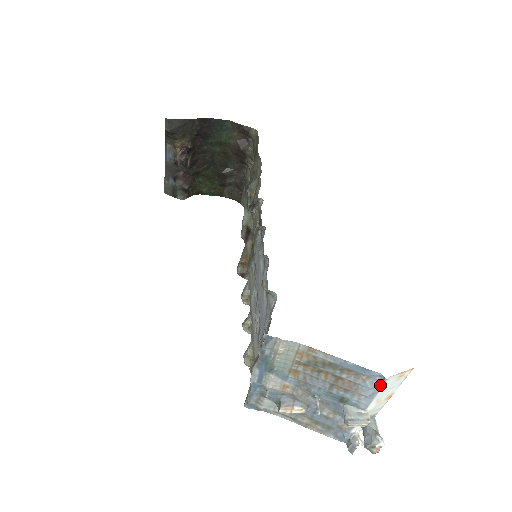
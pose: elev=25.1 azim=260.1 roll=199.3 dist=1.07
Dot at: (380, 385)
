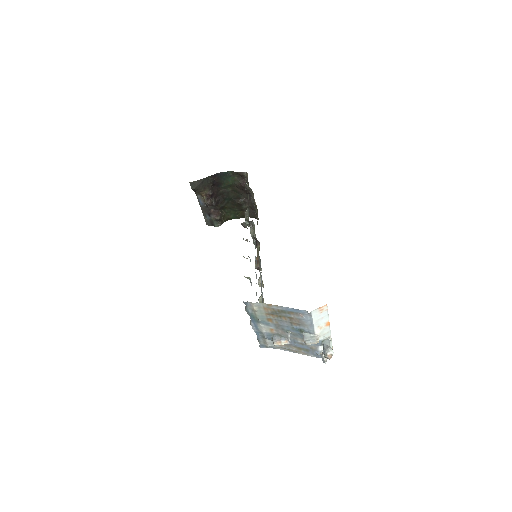
Dot at: (311, 317)
